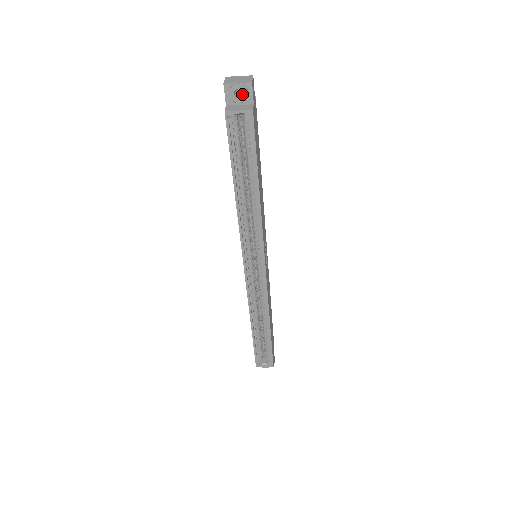
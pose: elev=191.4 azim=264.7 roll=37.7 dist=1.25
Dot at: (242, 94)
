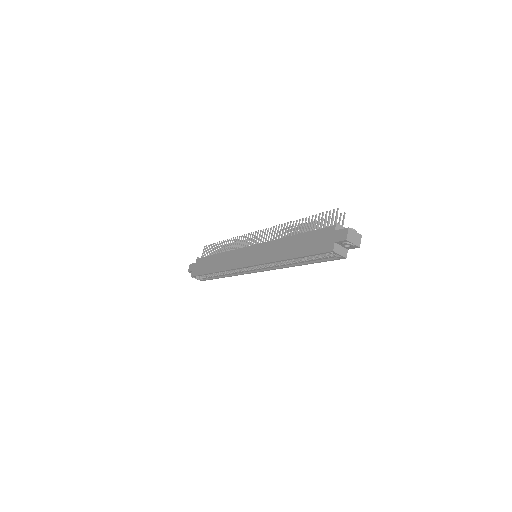
Dot at: occluded
